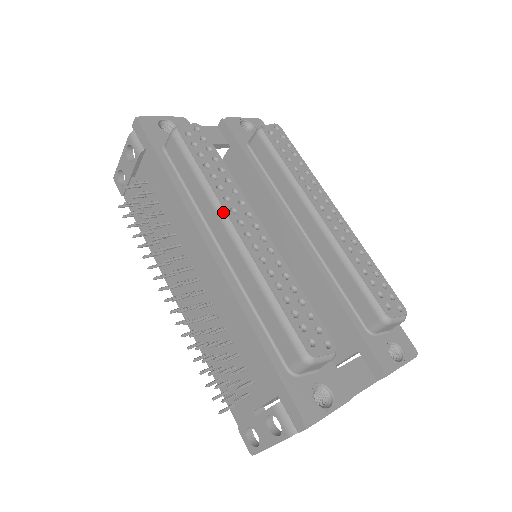
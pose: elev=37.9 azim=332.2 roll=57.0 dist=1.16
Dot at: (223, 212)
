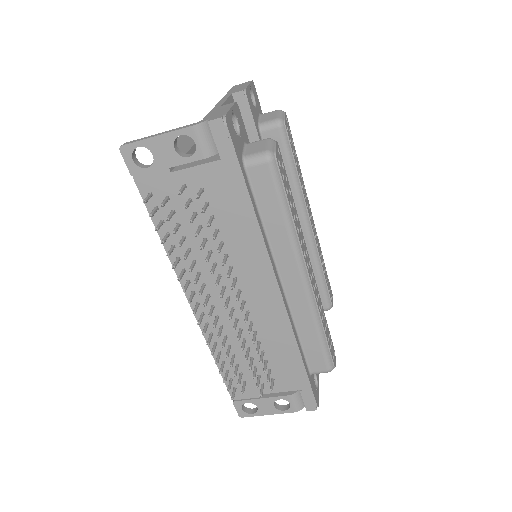
Dot at: (302, 258)
